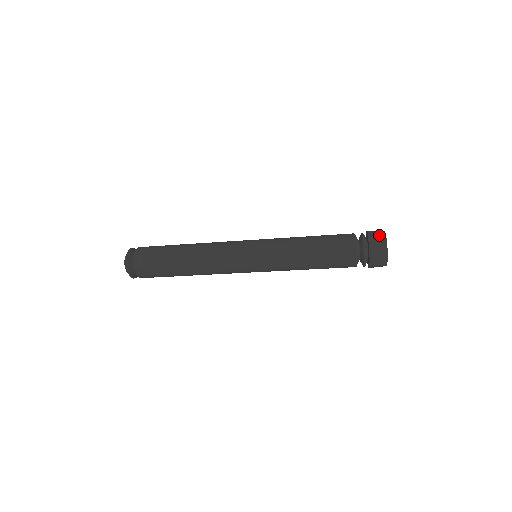
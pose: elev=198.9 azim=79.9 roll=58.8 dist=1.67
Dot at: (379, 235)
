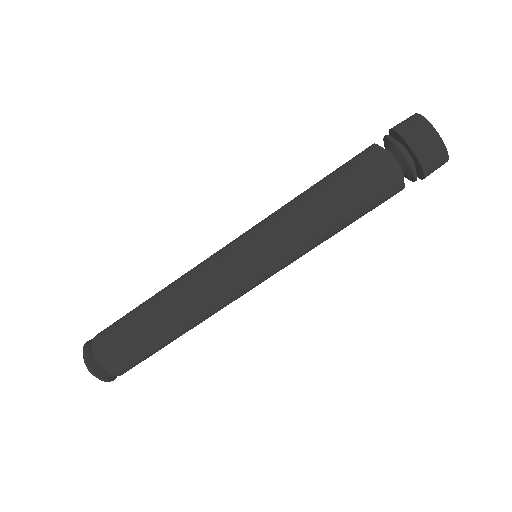
Dot at: (410, 120)
